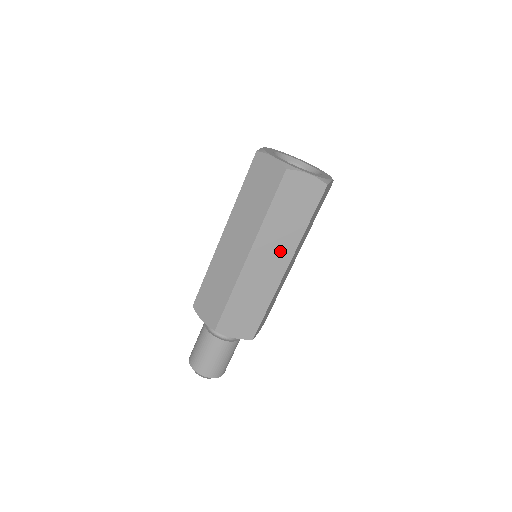
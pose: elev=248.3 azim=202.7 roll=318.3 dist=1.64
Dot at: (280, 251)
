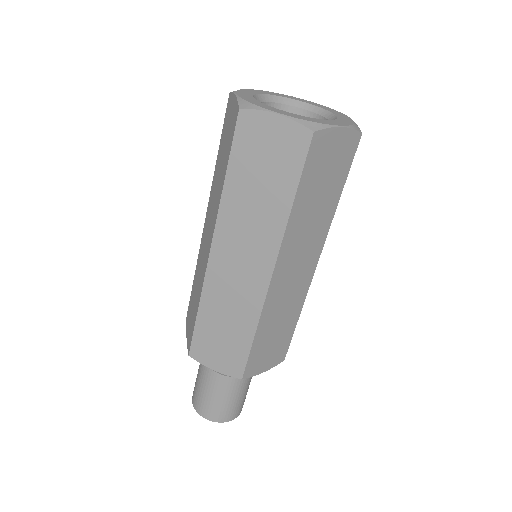
Dot at: (256, 246)
